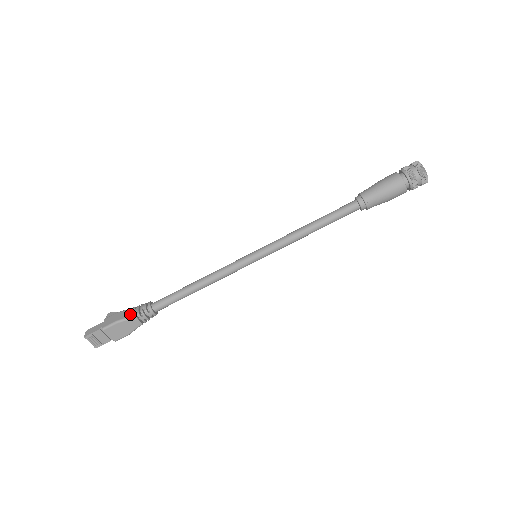
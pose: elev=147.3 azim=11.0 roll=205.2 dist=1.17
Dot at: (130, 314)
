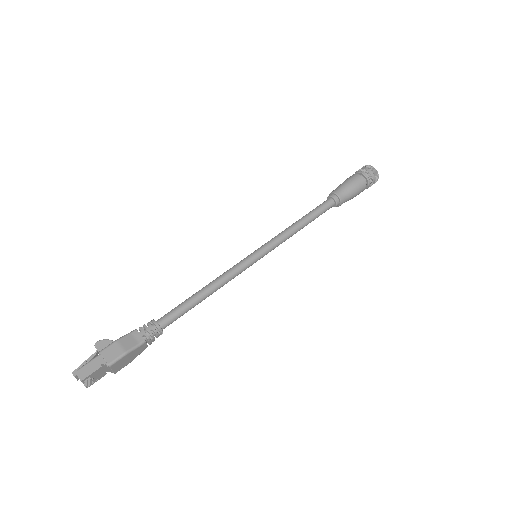
Dot at: (138, 340)
